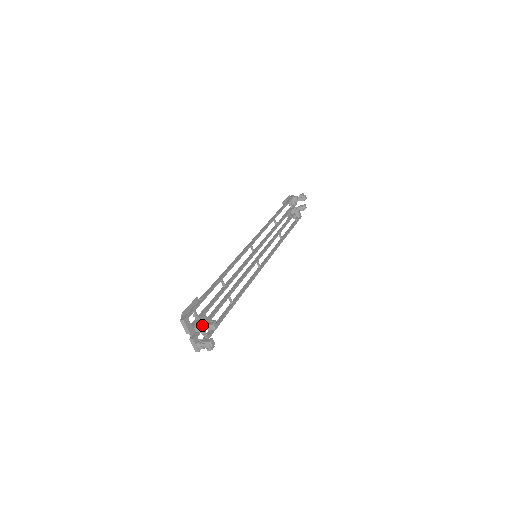
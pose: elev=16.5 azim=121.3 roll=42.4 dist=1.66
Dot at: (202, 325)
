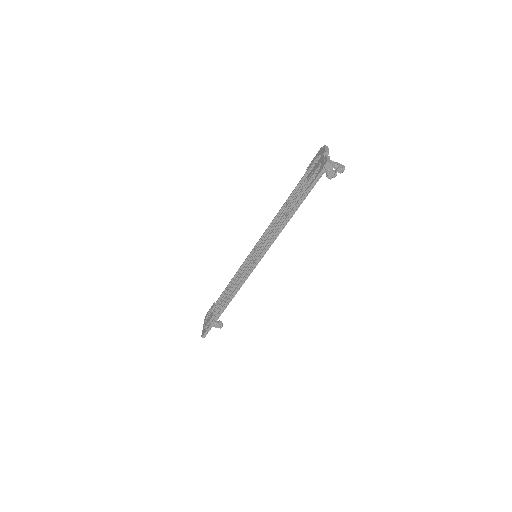
Dot at: occluded
